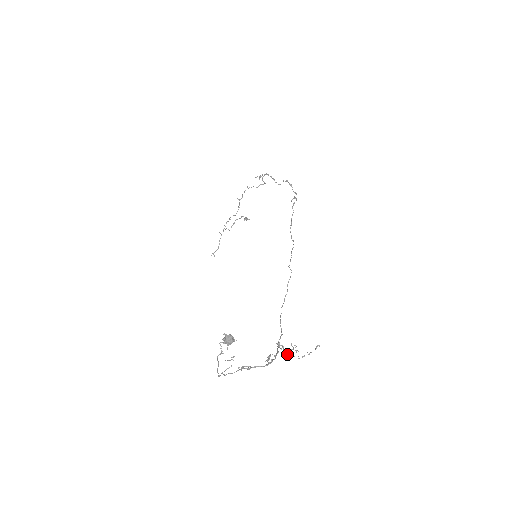
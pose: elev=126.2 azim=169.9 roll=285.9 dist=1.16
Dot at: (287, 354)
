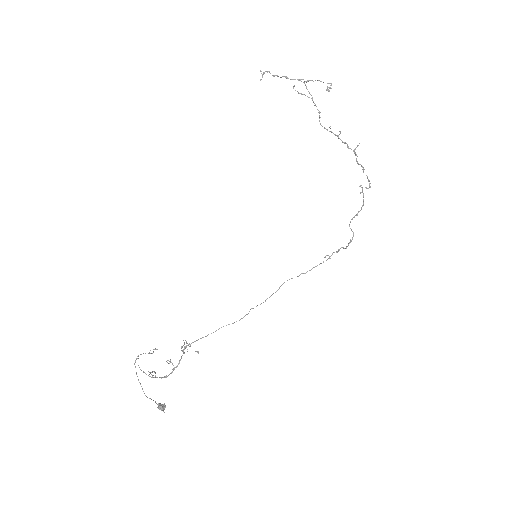
Dot at: (181, 346)
